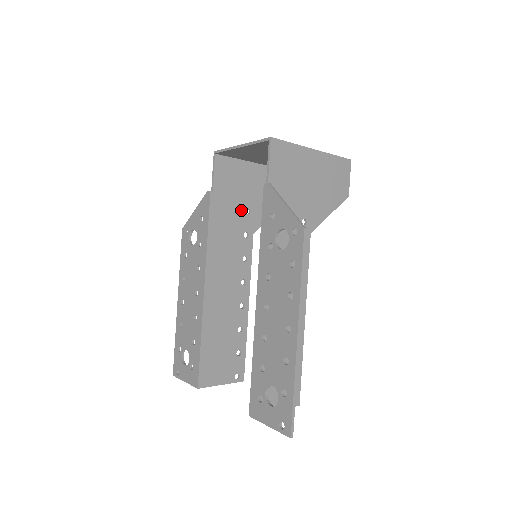
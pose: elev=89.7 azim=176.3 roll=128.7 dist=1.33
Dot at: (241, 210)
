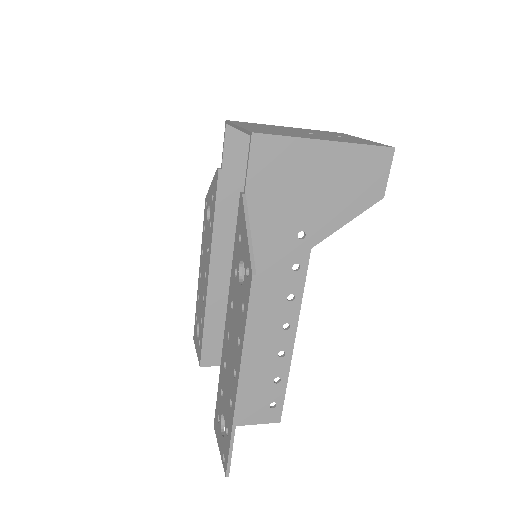
Dot at: occluded
